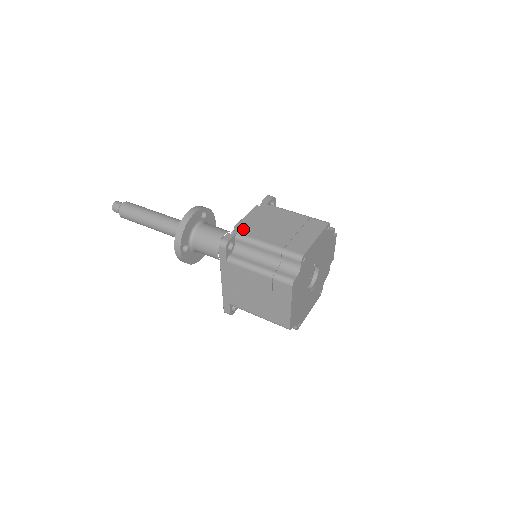
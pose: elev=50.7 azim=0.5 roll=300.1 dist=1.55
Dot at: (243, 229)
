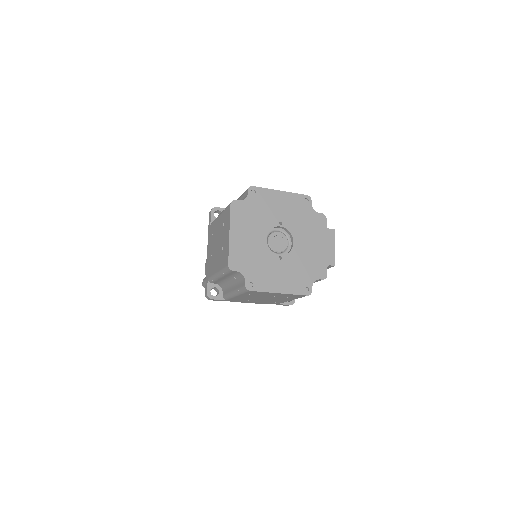
Dot at: occluded
